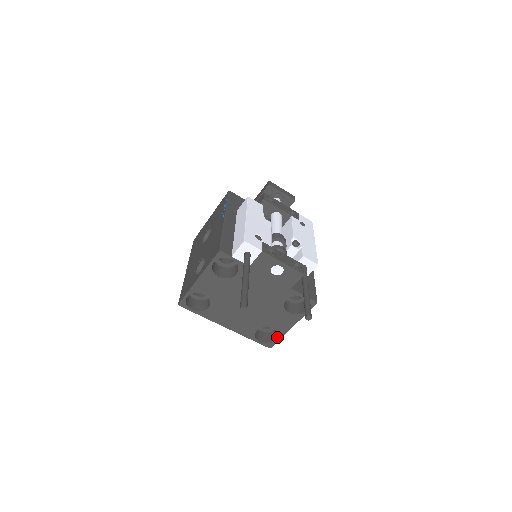
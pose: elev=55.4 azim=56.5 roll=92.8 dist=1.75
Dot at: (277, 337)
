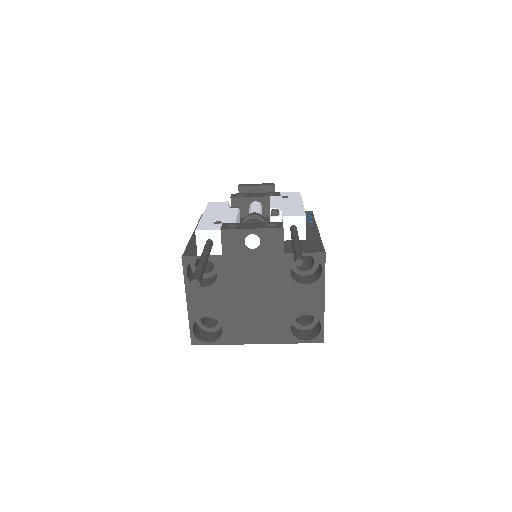
Dot at: (320, 324)
